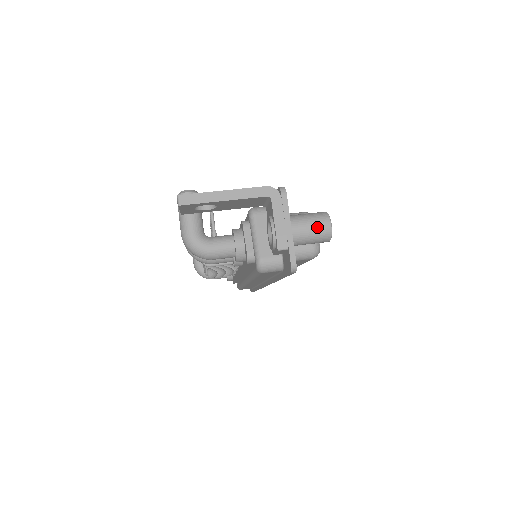
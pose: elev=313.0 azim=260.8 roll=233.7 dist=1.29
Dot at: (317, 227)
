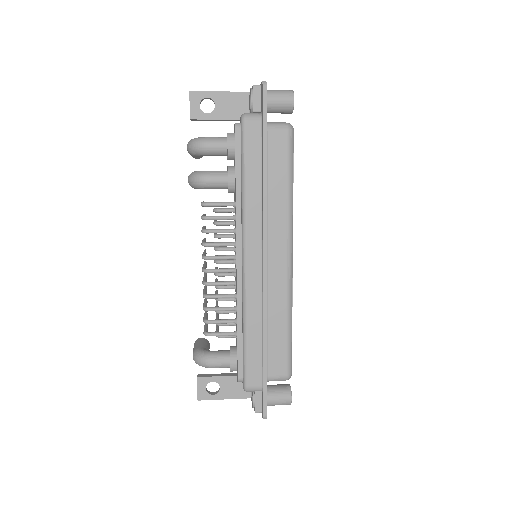
Dot at: (282, 90)
